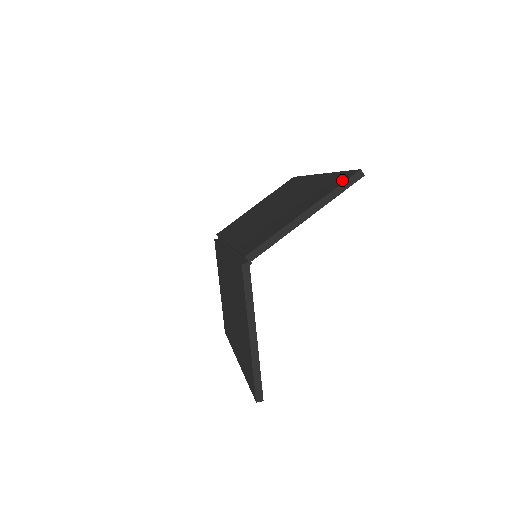
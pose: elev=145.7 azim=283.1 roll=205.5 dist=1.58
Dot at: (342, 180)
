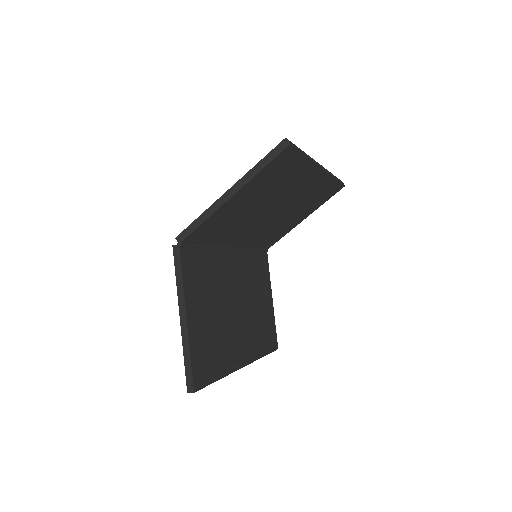
Dot at: occluded
